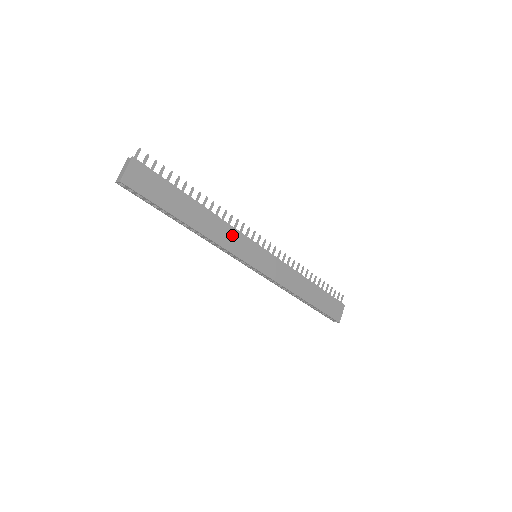
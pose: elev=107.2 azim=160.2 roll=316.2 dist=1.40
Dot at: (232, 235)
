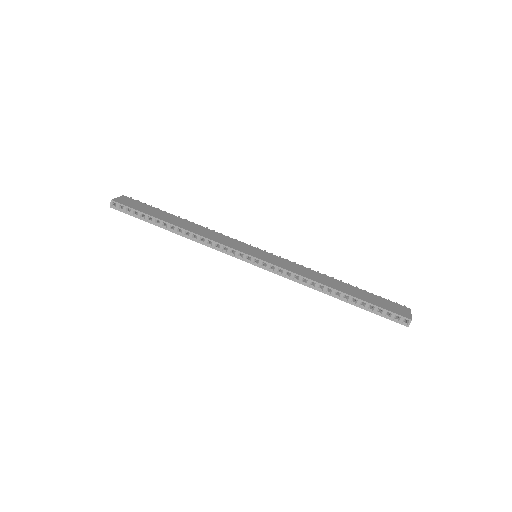
Dot at: (221, 237)
